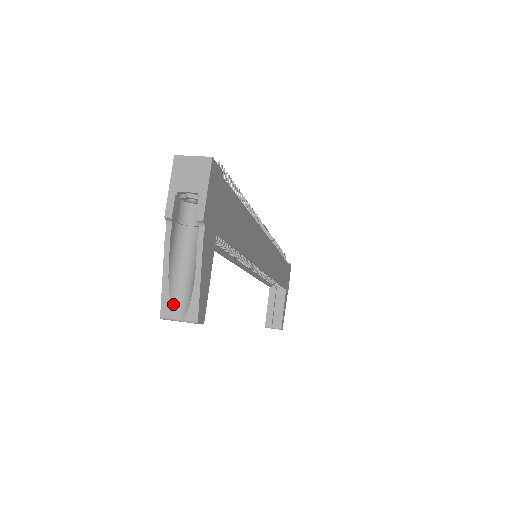
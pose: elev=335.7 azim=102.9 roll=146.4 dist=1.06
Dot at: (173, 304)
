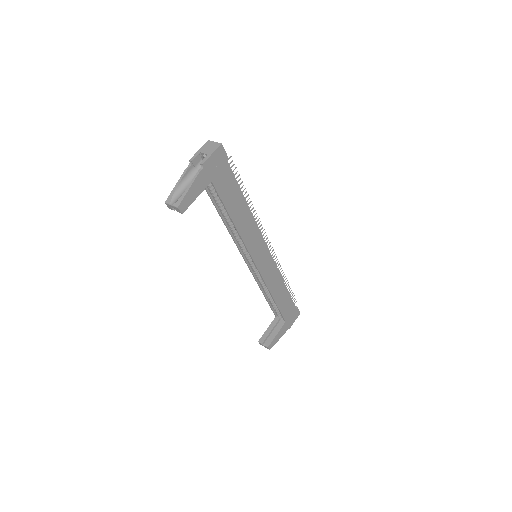
Dot at: (173, 198)
